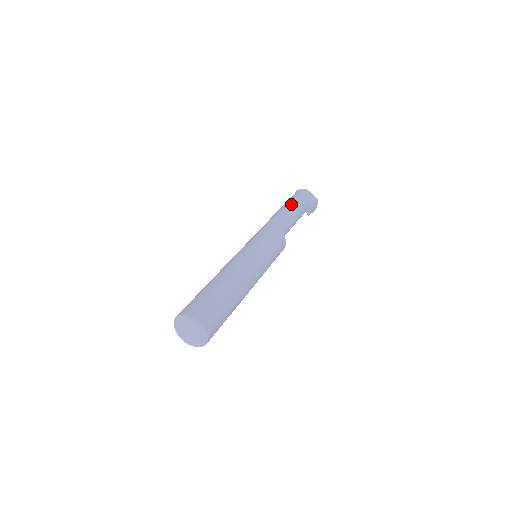
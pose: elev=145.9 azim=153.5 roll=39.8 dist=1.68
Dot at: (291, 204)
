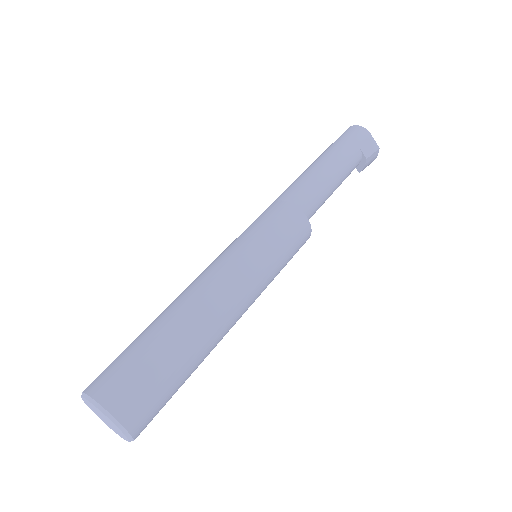
Dot at: (334, 157)
